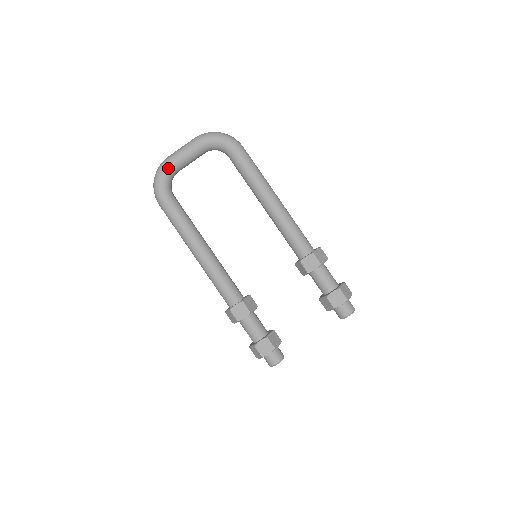
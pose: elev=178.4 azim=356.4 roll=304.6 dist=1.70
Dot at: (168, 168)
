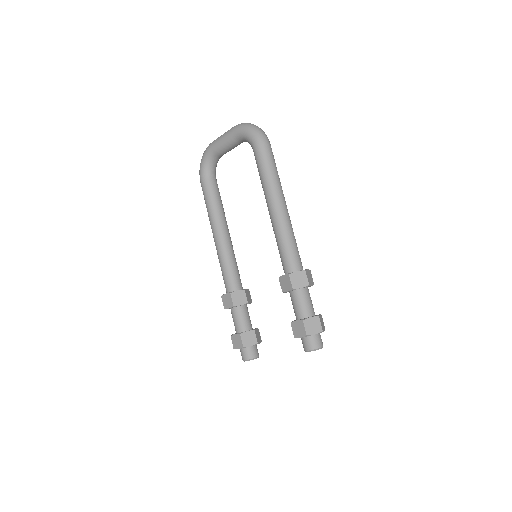
Dot at: (209, 152)
